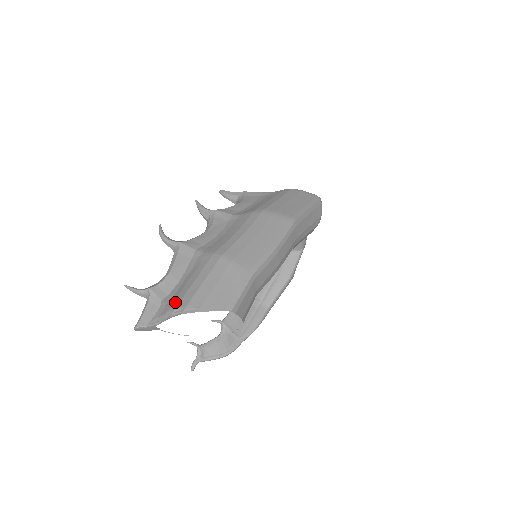
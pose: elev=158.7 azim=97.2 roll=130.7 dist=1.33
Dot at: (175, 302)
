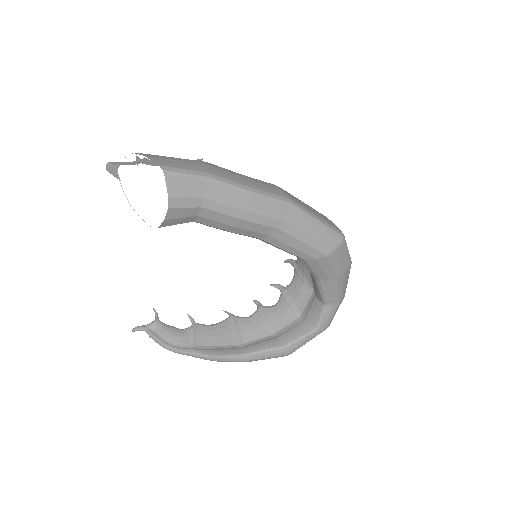
Dot at: occluded
